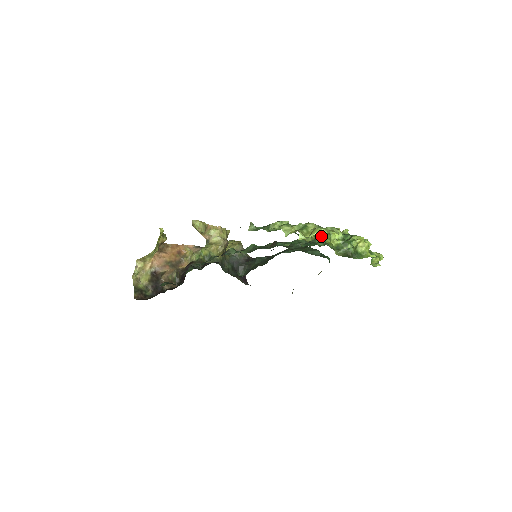
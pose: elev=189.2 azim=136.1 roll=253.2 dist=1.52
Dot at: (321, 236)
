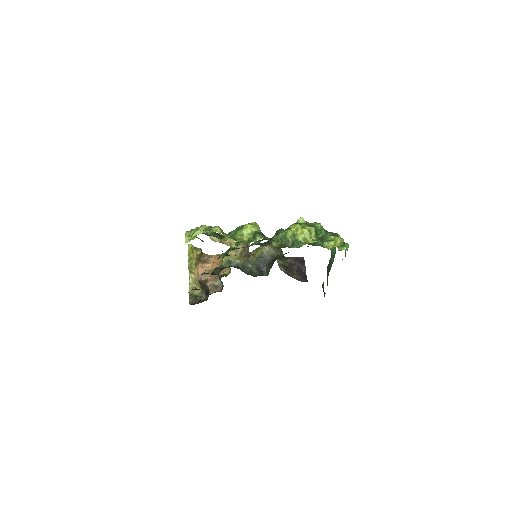
Dot at: (235, 233)
